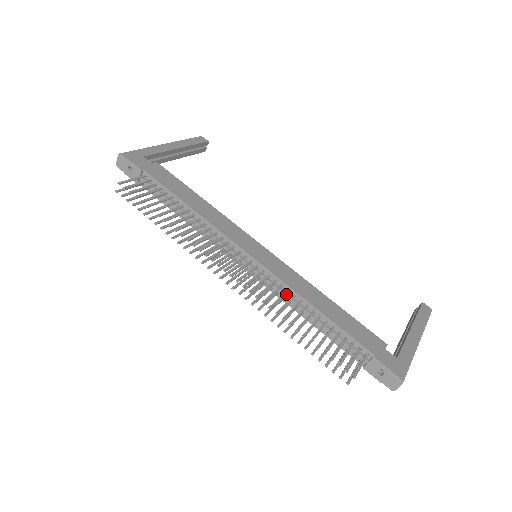
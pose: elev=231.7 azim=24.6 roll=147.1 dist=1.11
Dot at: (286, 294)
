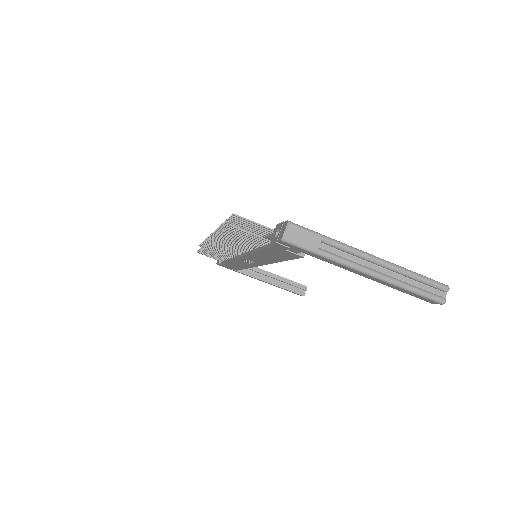
Dot at: occluded
